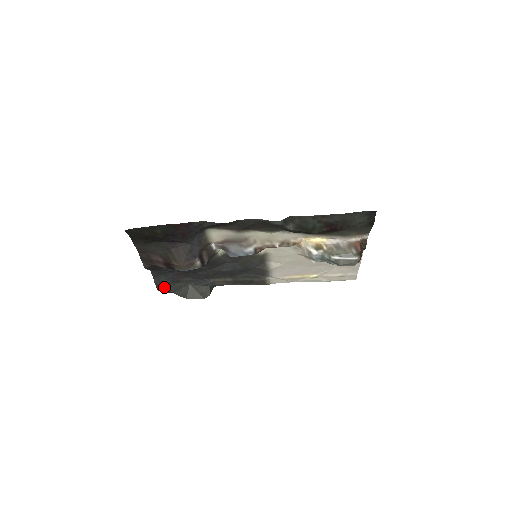
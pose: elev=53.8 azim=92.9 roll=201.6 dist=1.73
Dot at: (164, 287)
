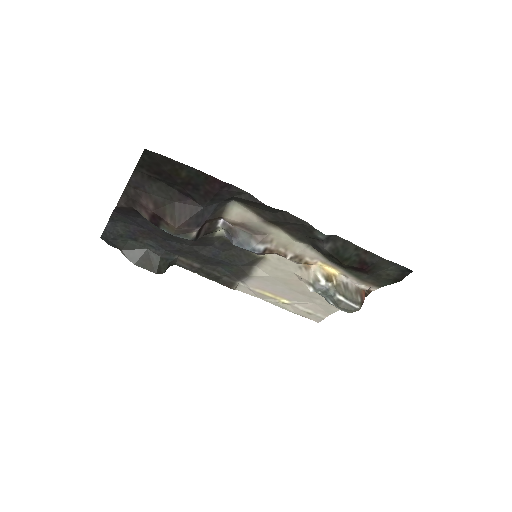
Dot at: (113, 238)
